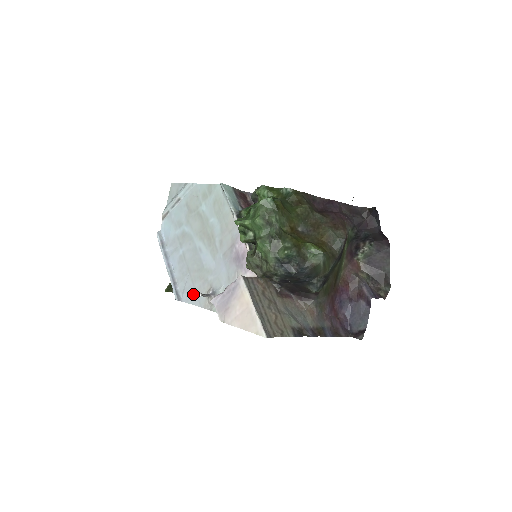
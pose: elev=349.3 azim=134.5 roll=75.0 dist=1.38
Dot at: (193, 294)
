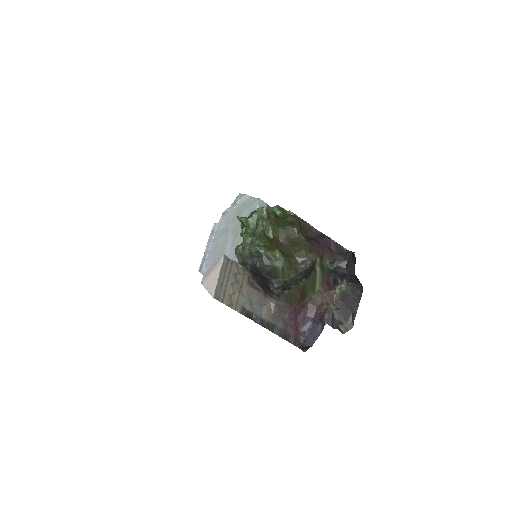
Dot at: occluded
